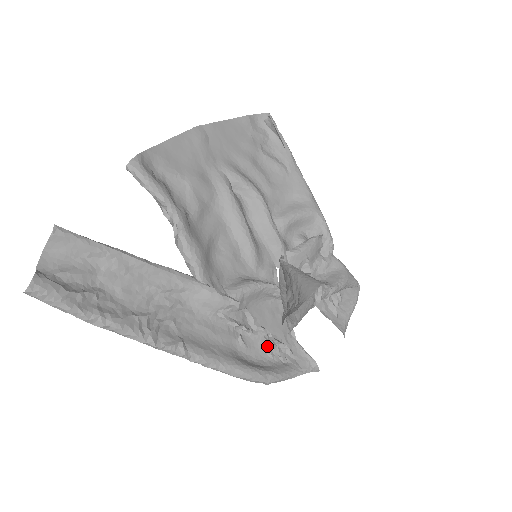
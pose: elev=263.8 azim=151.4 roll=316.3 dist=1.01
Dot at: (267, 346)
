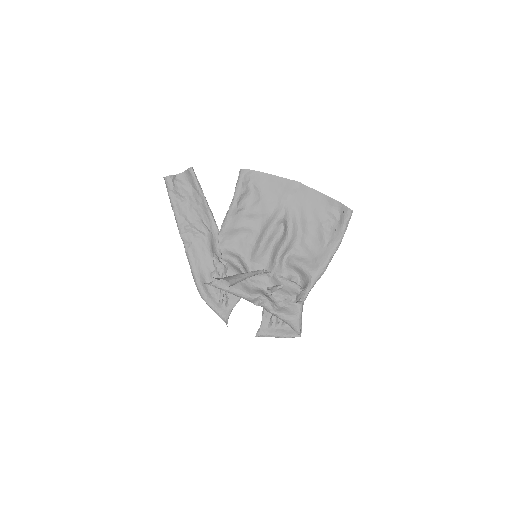
Dot at: occluded
